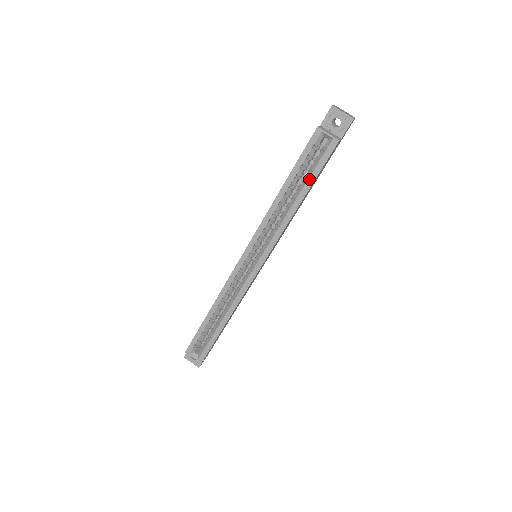
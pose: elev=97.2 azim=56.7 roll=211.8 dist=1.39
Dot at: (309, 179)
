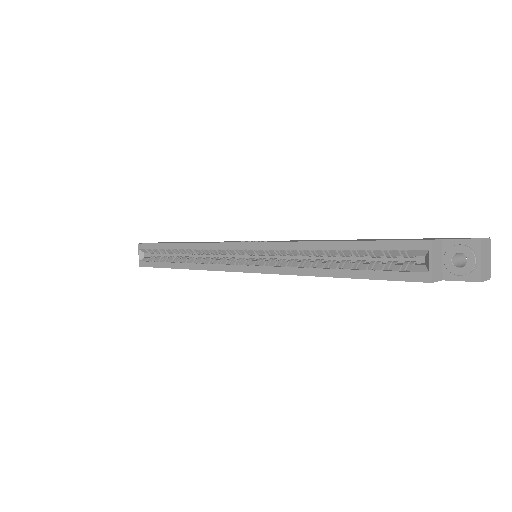
Dot at: (360, 270)
